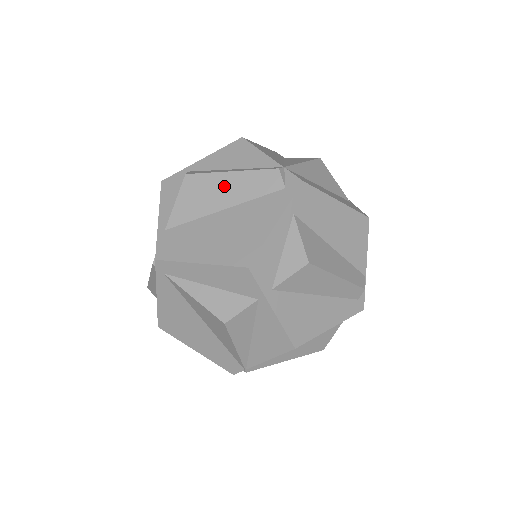
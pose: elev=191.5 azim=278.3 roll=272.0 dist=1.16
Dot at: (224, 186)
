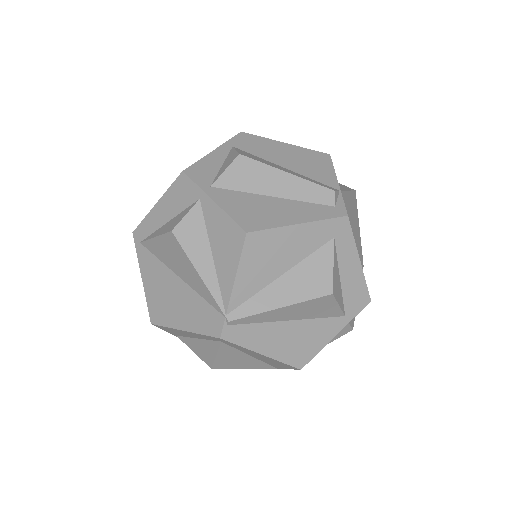
Dot at: occluded
